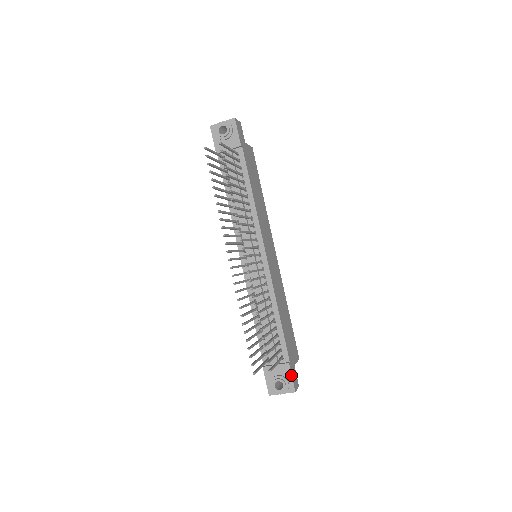
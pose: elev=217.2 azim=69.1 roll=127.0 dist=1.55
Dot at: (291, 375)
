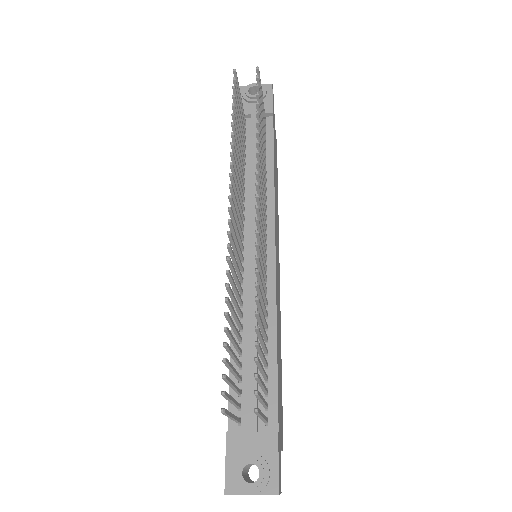
Dot at: (277, 457)
